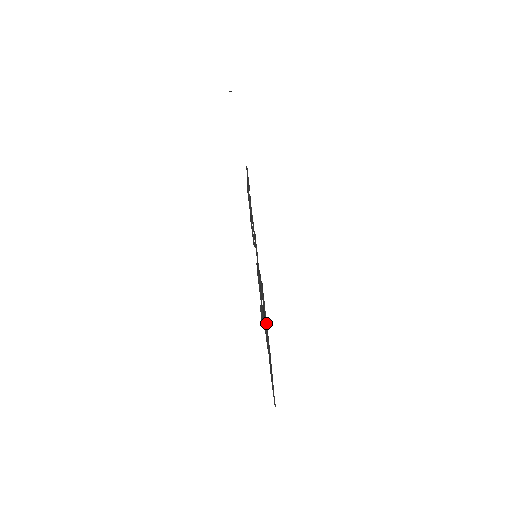
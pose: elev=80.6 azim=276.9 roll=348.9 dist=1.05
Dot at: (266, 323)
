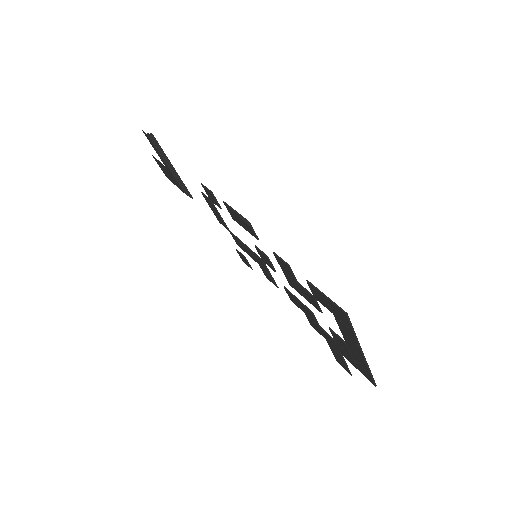
Dot at: (334, 341)
